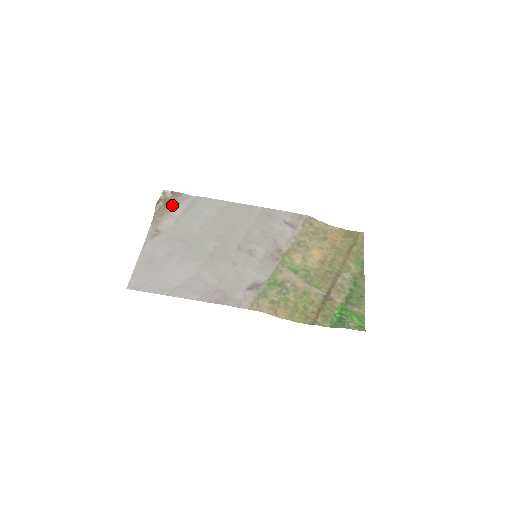
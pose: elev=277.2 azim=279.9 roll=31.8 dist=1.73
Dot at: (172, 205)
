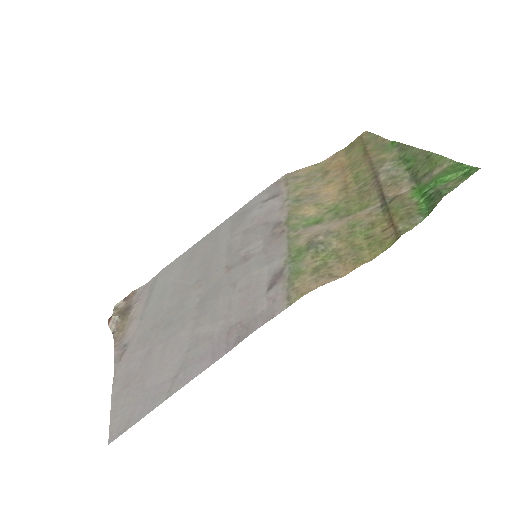
Dot at: (130, 309)
